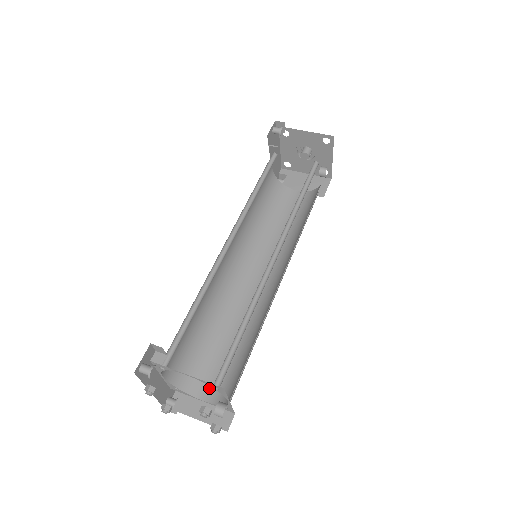
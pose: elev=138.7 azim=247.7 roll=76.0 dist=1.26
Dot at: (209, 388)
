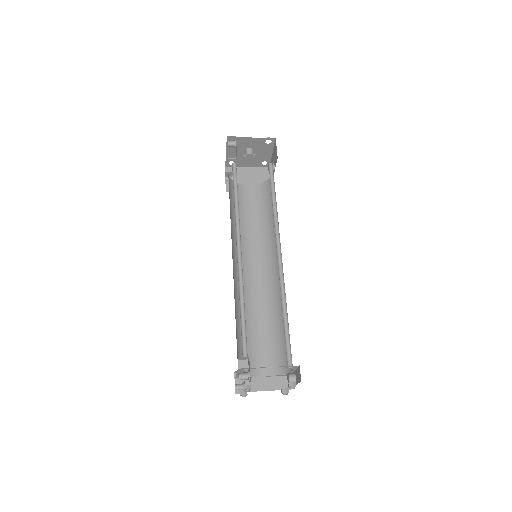
Dot at: (263, 366)
